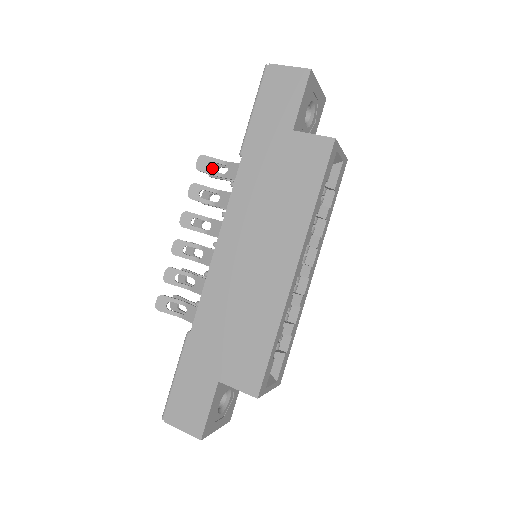
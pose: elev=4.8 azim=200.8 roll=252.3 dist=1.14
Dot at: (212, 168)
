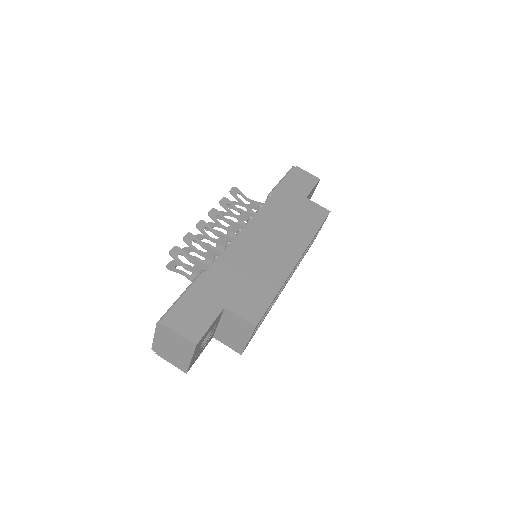
Dot at: occluded
